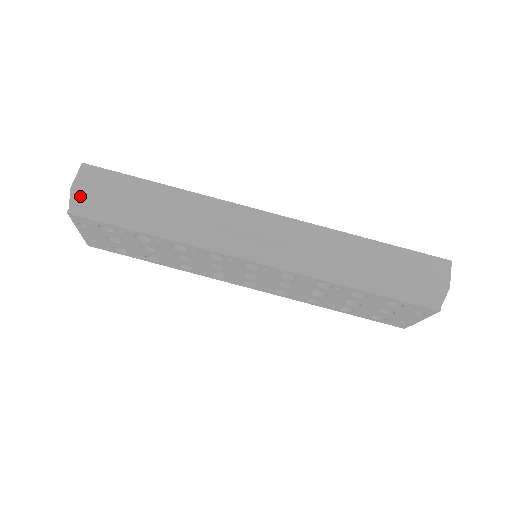
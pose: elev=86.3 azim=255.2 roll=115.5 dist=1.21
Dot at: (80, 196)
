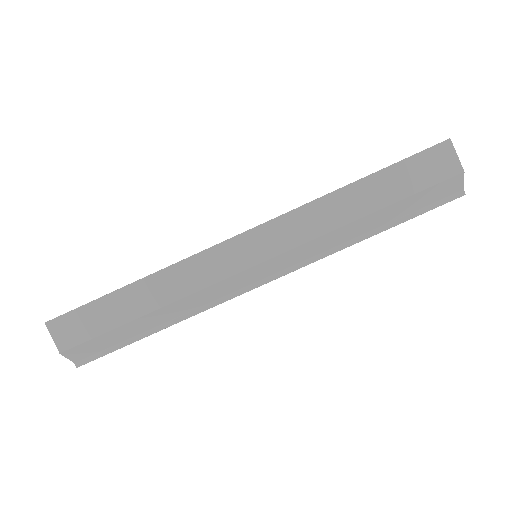
Dot at: (73, 352)
